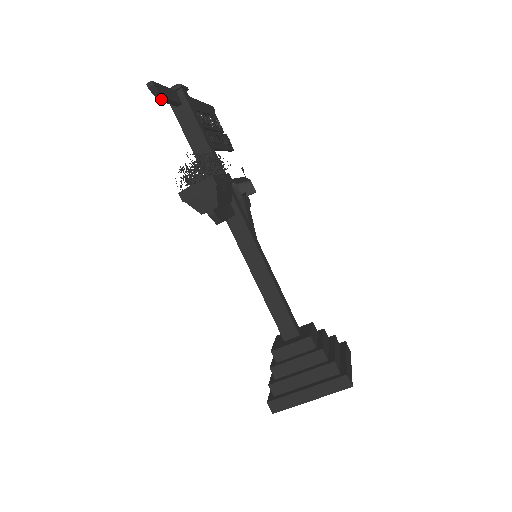
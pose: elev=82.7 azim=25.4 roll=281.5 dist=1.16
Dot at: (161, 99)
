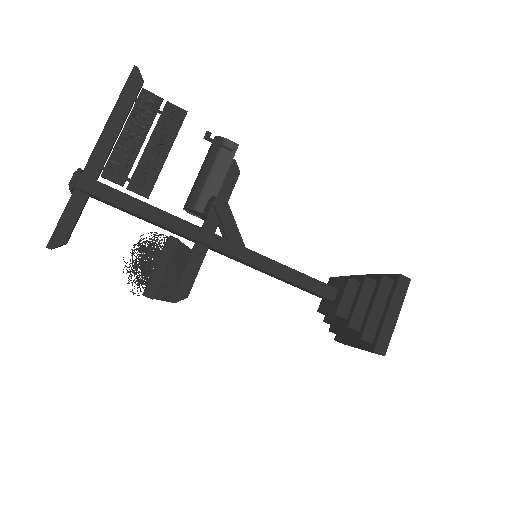
Dot at: (67, 241)
